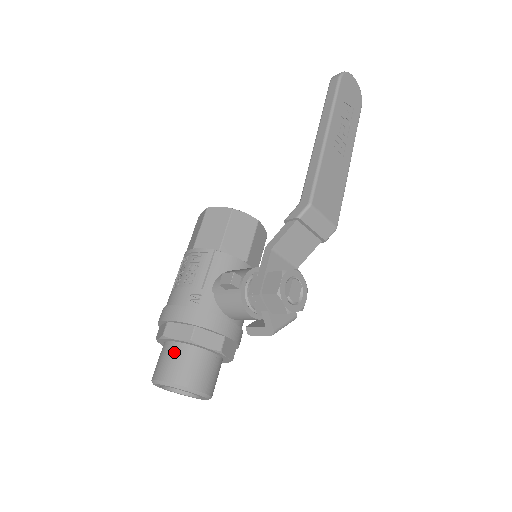
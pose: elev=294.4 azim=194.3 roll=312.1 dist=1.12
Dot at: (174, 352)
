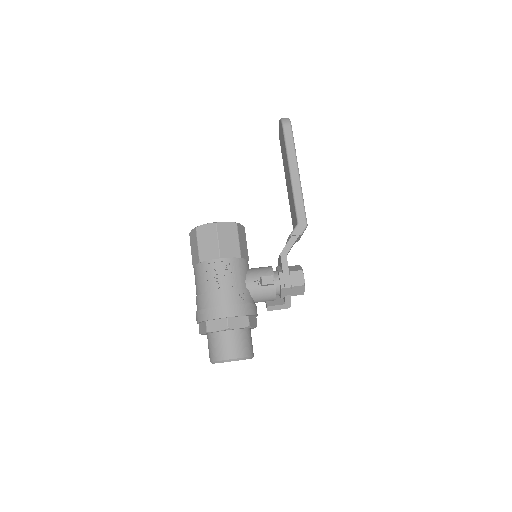
Dot at: (237, 337)
